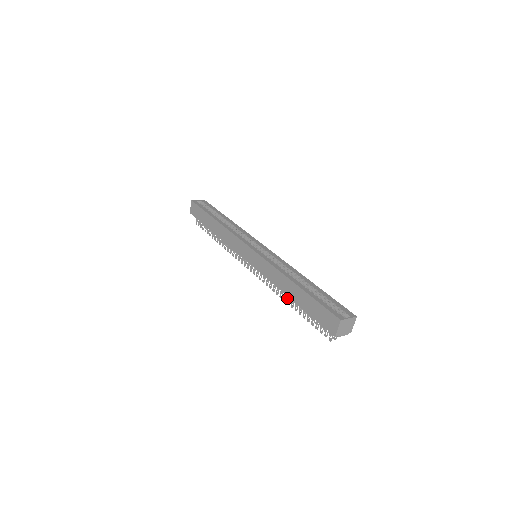
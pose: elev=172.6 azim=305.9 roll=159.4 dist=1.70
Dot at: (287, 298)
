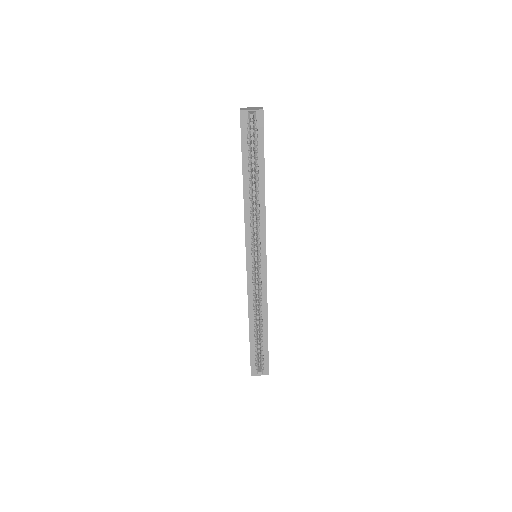
Dot at: occluded
